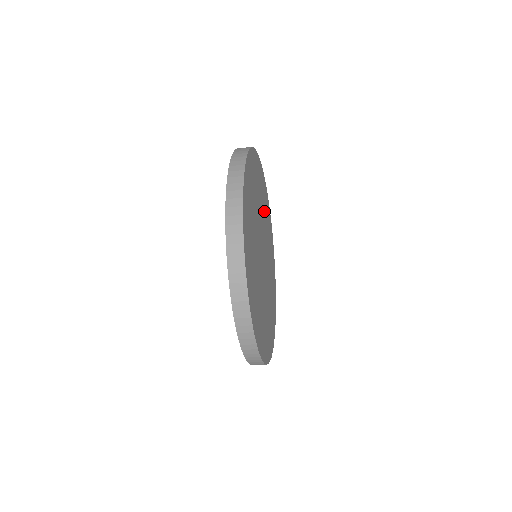
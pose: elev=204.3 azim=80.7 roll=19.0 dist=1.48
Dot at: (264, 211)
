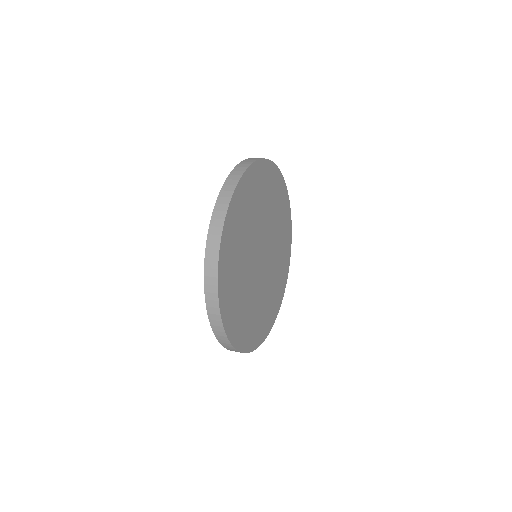
Dot at: (254, 209)
